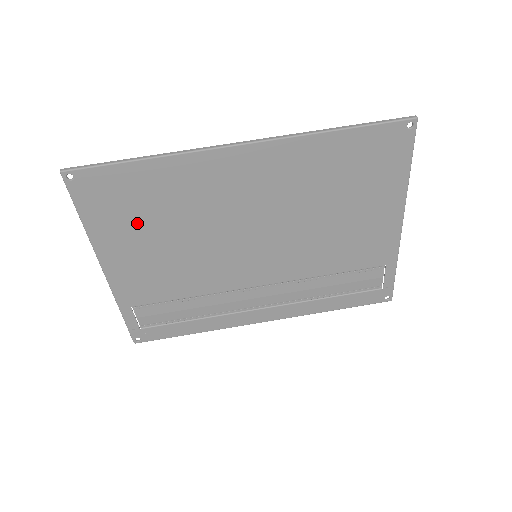
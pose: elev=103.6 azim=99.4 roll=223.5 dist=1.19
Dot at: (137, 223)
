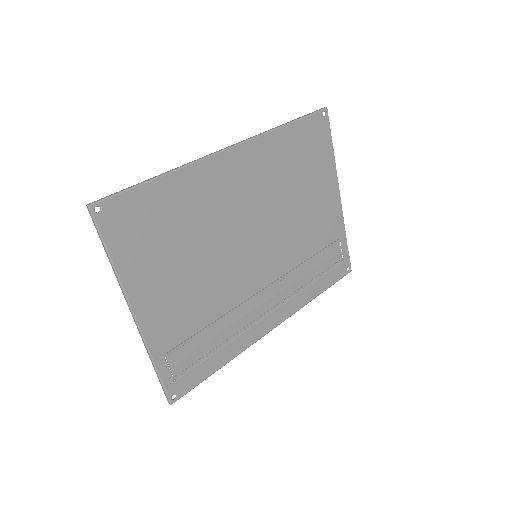
Dot at: (160, 247)
